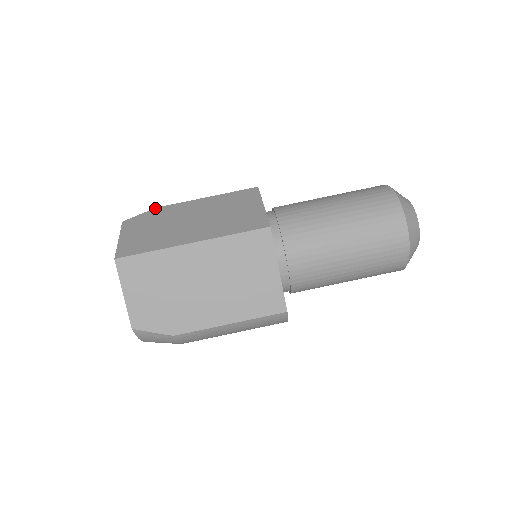
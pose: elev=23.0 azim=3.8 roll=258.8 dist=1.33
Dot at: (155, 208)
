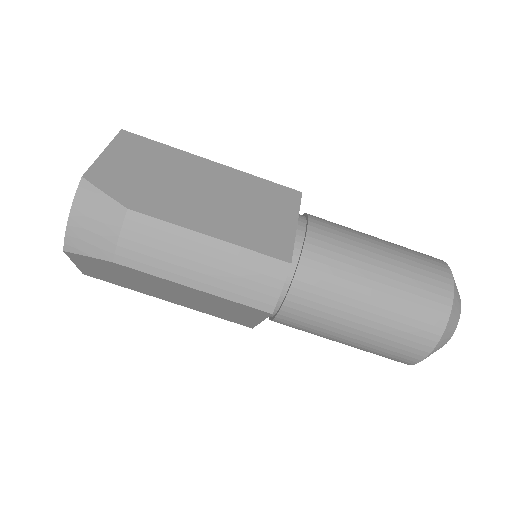
Dot at: occluded
